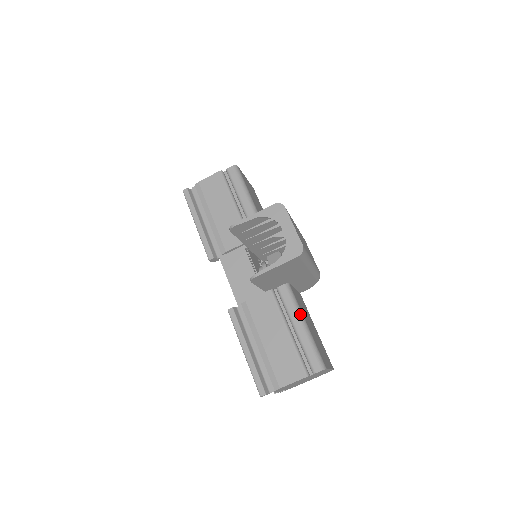
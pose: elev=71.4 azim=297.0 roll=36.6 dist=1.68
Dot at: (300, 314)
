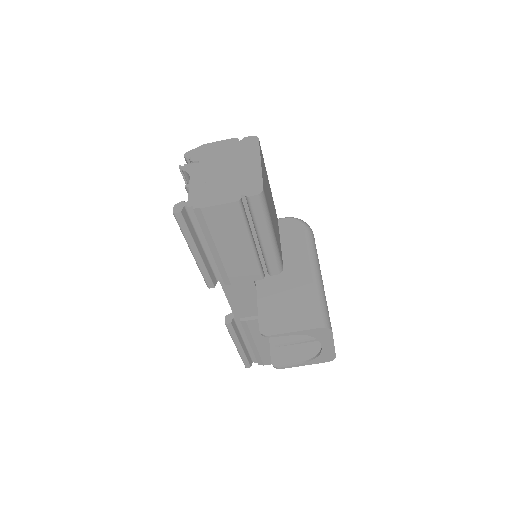
Dot at: occluded
